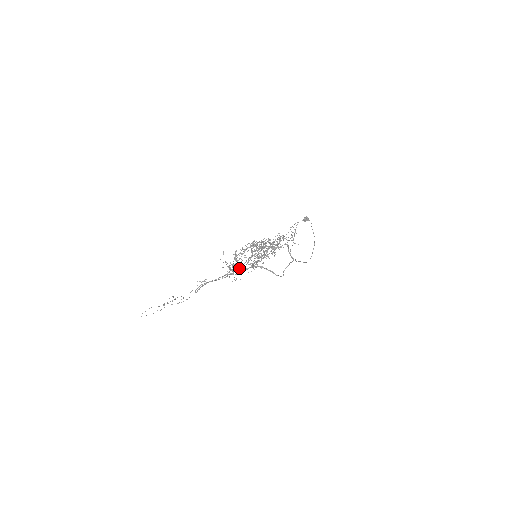
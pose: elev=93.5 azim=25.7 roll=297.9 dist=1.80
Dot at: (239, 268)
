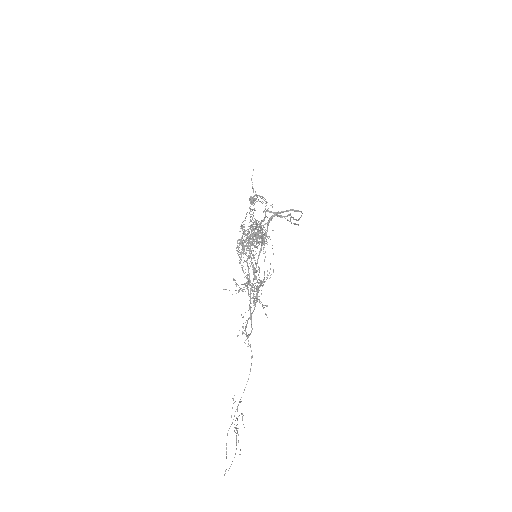
Dot at: (255, 296)
